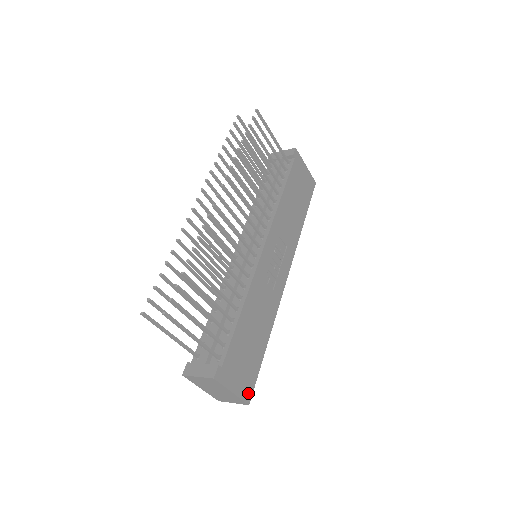
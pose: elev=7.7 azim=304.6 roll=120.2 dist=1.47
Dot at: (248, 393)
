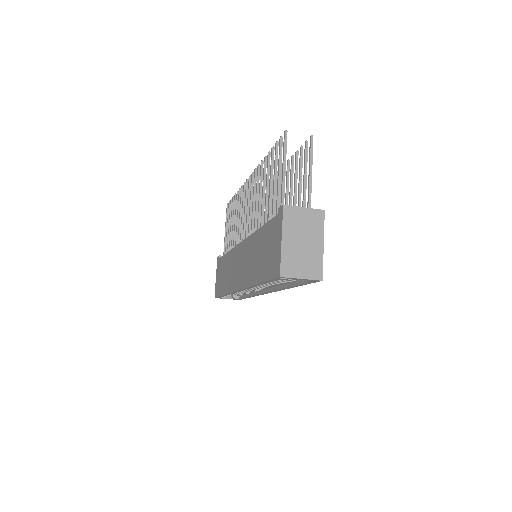
Dot at: occluded
